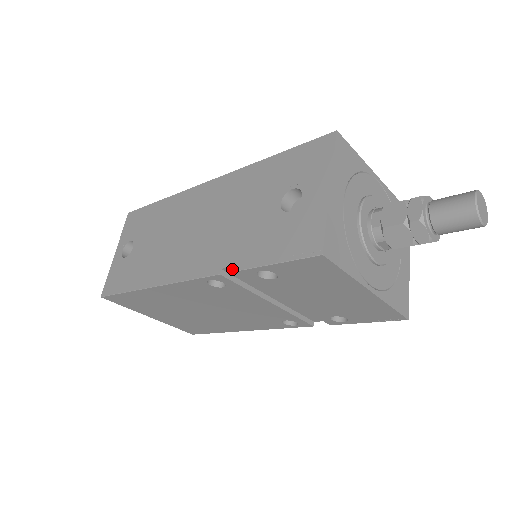
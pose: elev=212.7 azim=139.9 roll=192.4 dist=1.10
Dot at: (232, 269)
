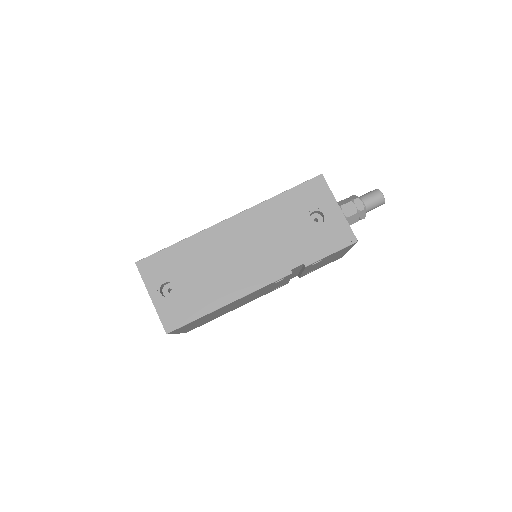
Dot at: (297, 267)
